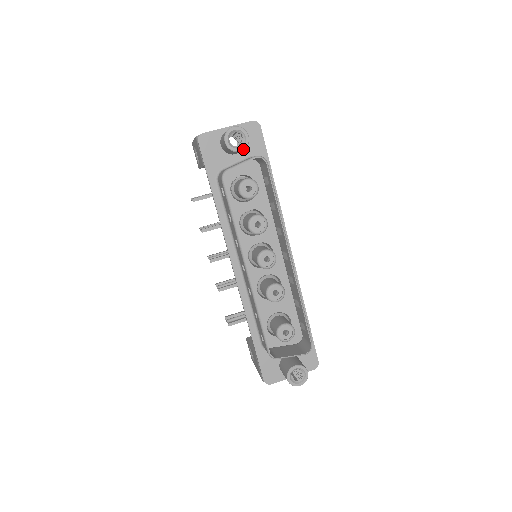
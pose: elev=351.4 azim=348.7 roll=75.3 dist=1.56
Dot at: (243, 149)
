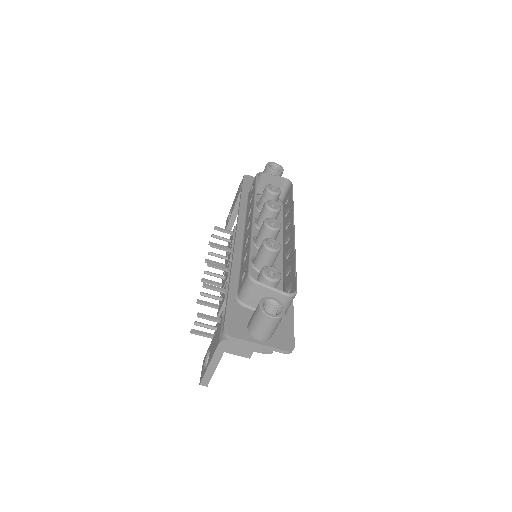
Dot at: (278, 172)
